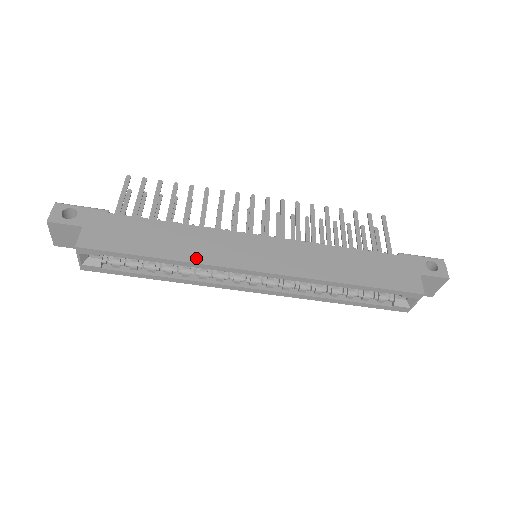
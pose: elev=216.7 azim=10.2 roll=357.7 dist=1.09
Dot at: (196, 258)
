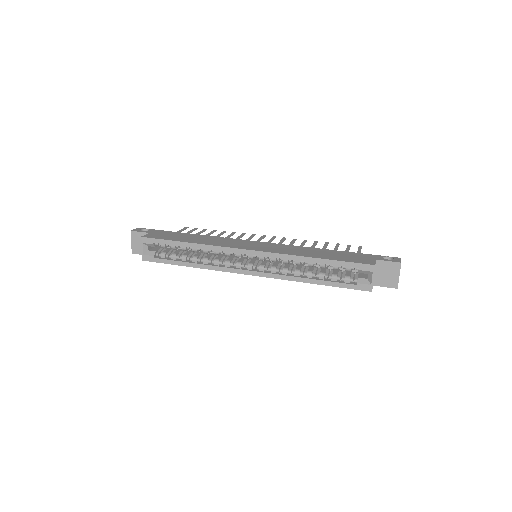
Dot at: (211, 244)
